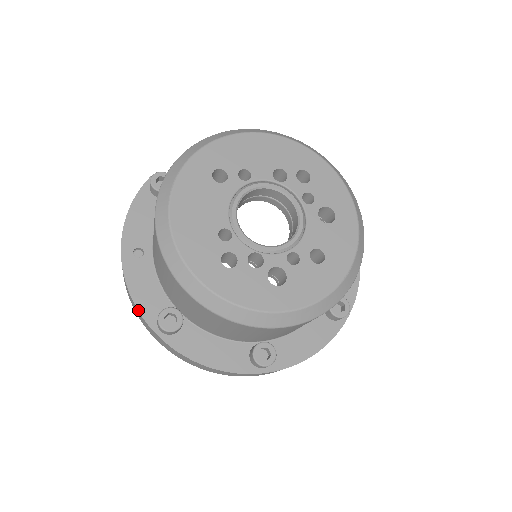
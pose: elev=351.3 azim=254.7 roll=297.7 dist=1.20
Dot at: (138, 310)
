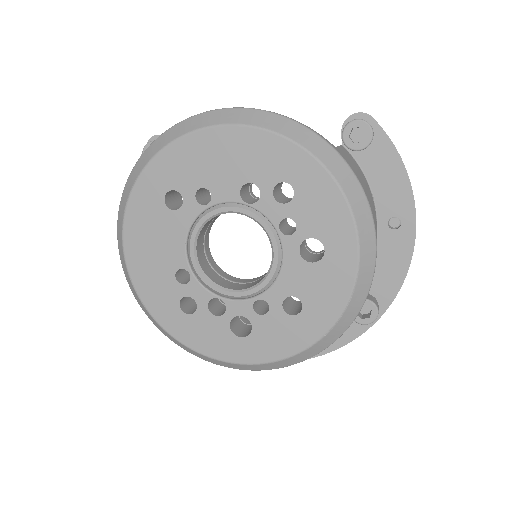
Dot at: occluded
